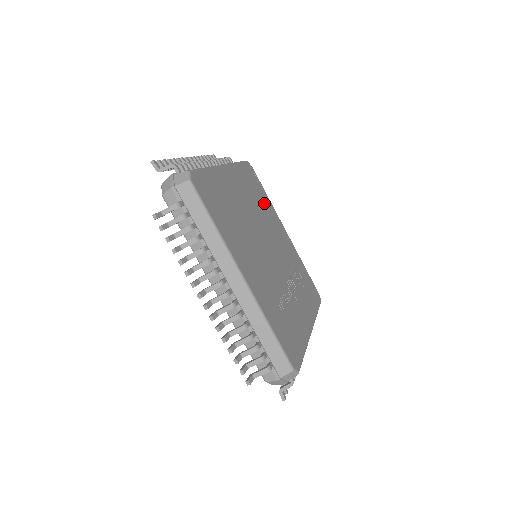
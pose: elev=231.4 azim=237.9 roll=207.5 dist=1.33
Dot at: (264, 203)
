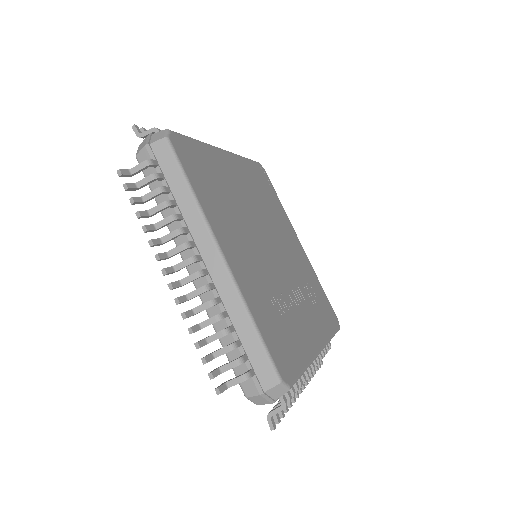
Dot at: (274, 206)
